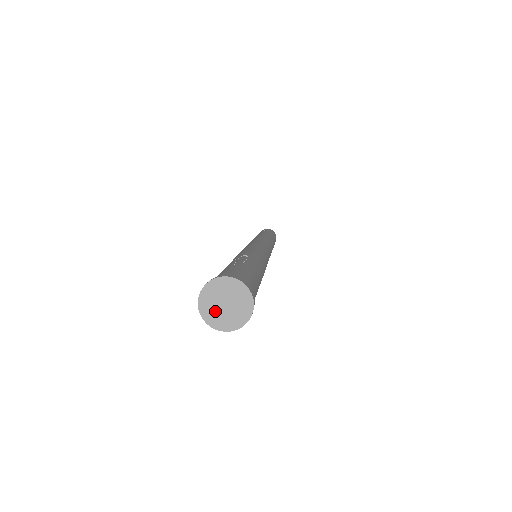
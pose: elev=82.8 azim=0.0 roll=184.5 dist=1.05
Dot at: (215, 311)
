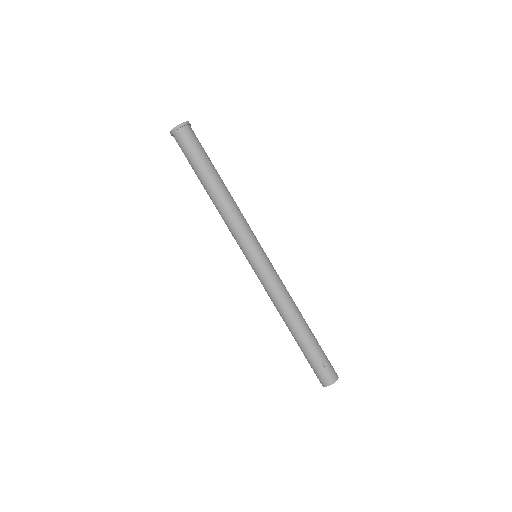
Dot at: occluded
